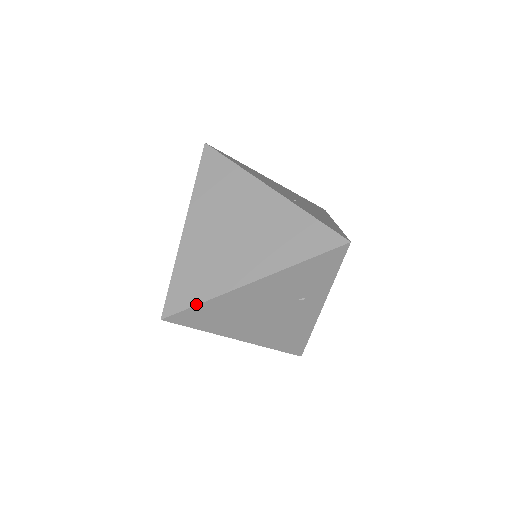
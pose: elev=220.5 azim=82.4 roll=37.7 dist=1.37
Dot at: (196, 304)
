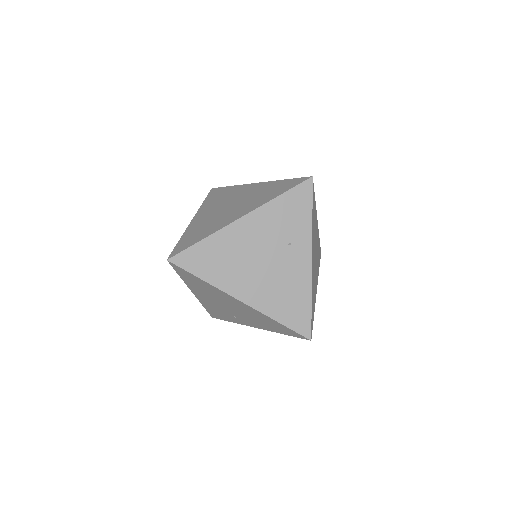
Dot at: (196, 242)
